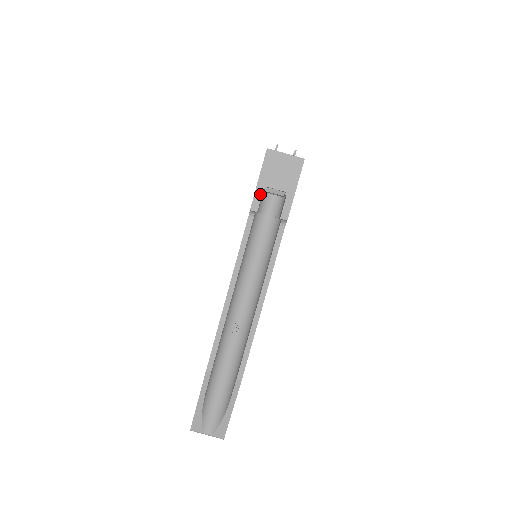
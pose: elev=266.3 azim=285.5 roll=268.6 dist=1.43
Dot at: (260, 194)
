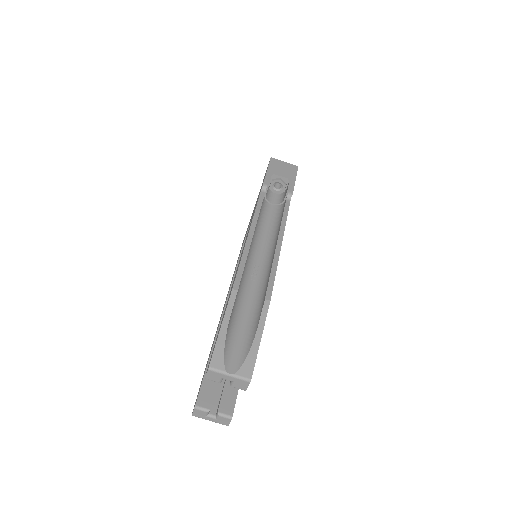
Dot at: (270, 177)
